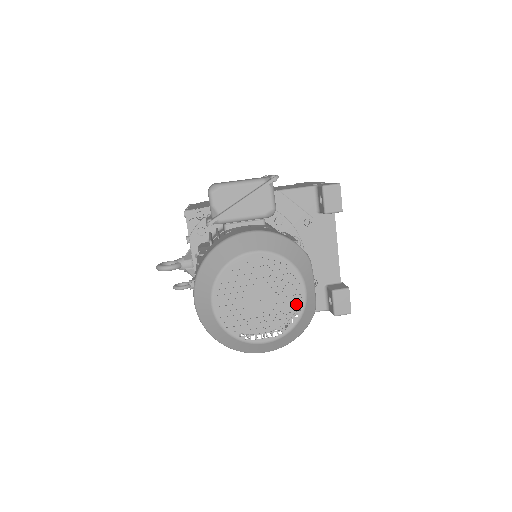
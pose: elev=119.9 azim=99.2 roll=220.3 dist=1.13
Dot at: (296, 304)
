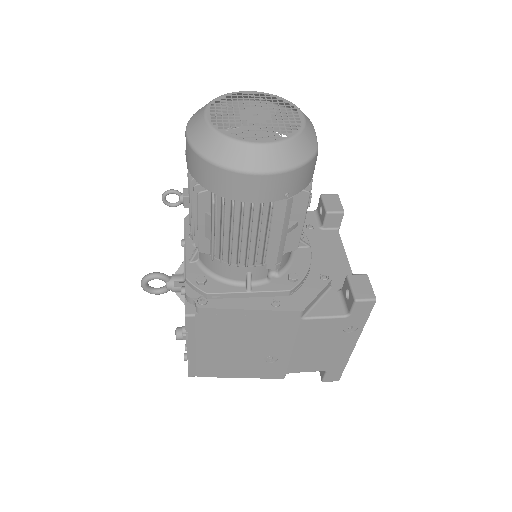
Dot at: occluded
